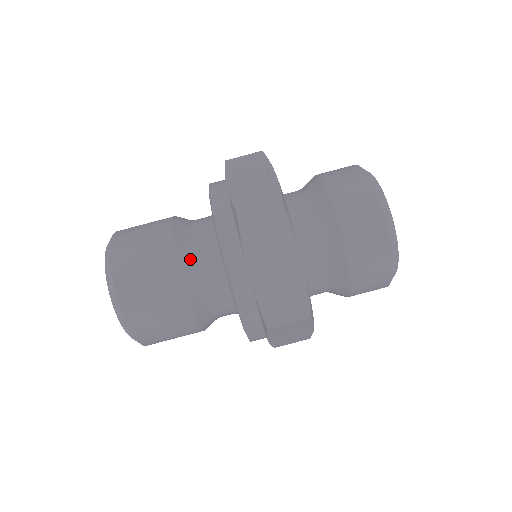
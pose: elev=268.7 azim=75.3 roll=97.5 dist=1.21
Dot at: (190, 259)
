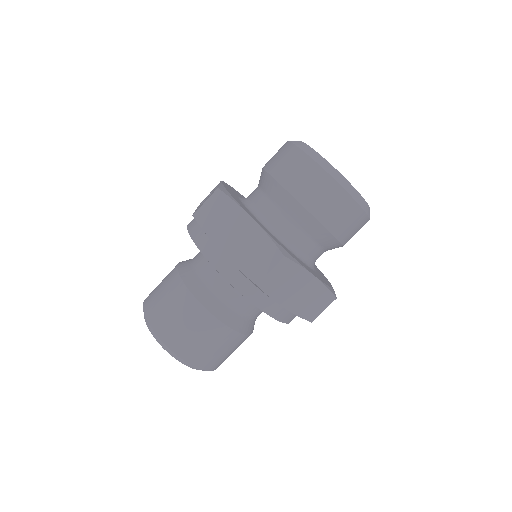
Dot at: (193, 275)
